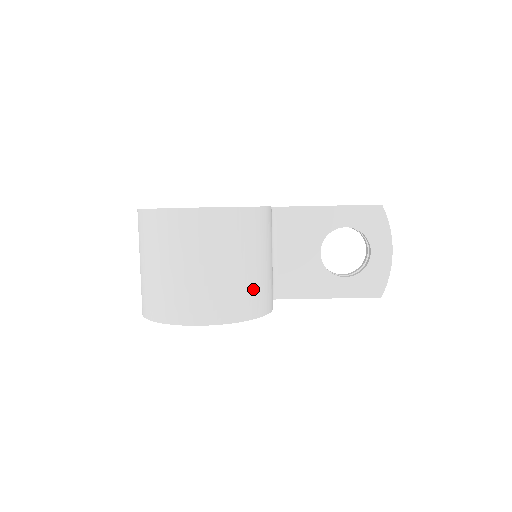
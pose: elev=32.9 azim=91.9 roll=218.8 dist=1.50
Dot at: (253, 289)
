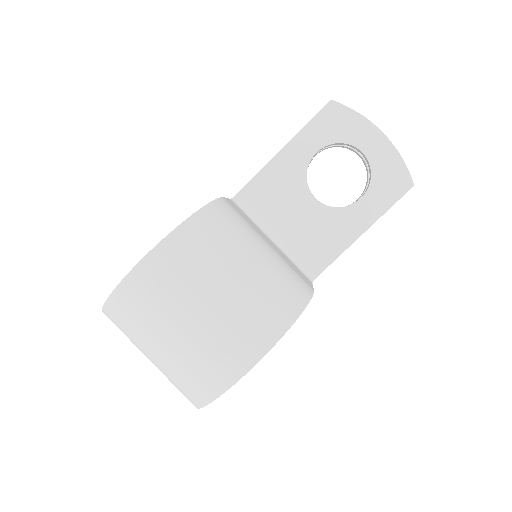
Dot at: (269, 290)
